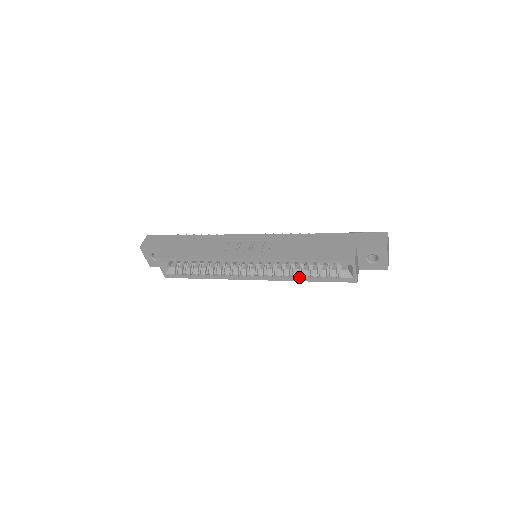
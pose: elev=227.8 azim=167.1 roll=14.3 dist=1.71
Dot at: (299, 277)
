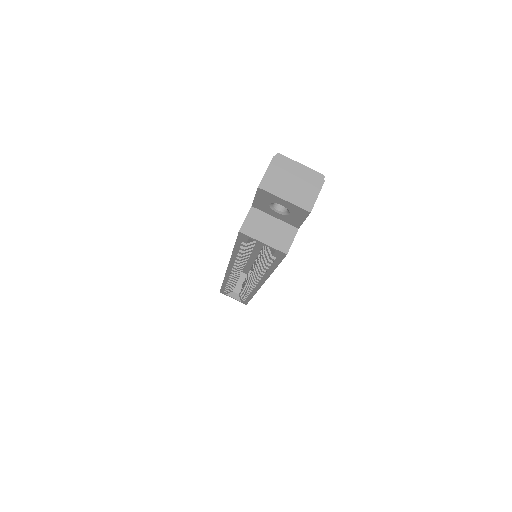
Dot at: occluded
